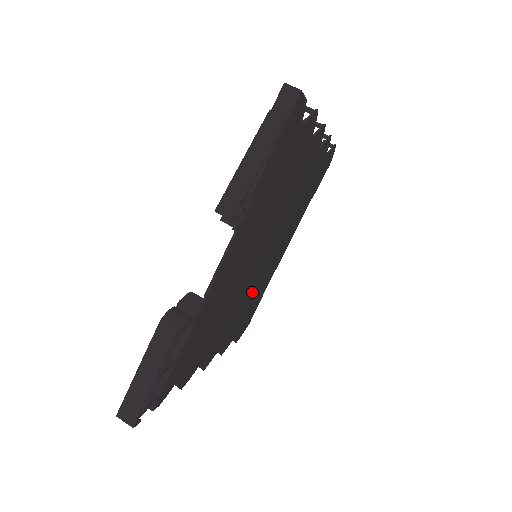
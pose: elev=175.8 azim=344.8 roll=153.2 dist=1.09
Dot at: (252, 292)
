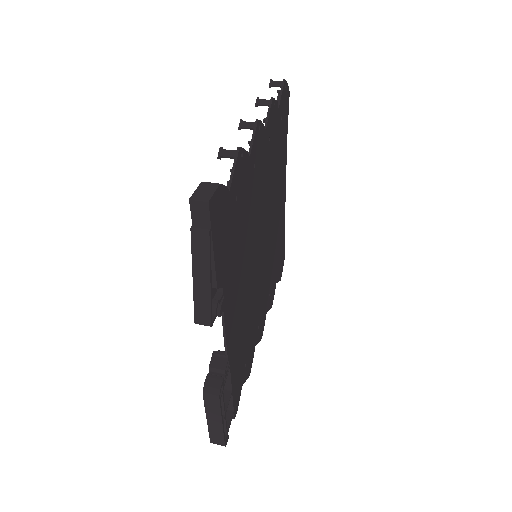
Dot at: (271, 259)
